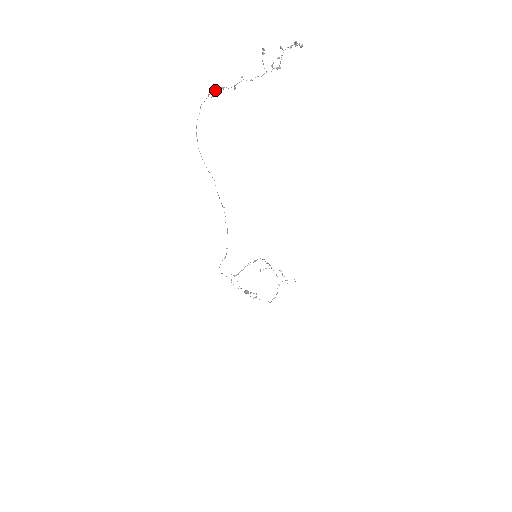
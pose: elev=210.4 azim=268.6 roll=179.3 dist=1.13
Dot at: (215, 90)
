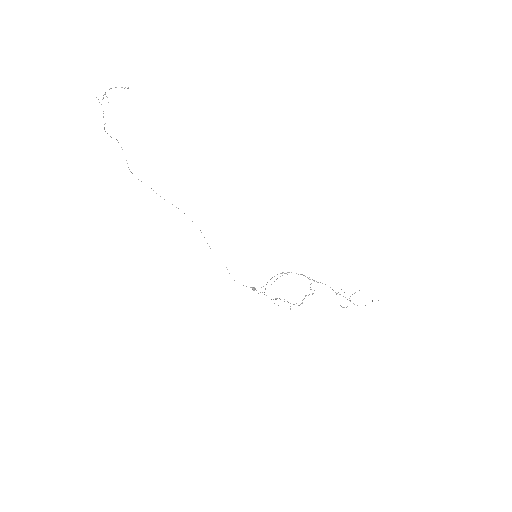
Dot at: occluded
